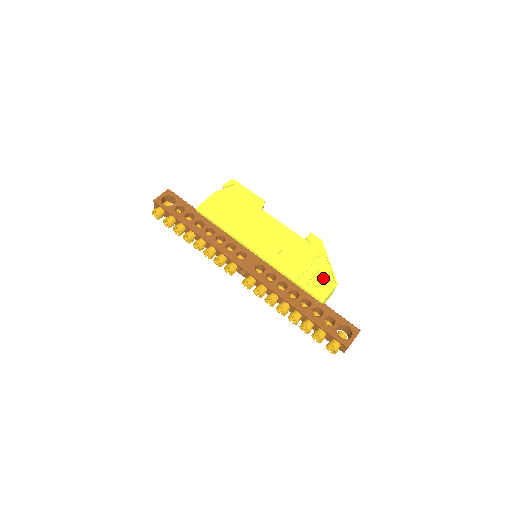
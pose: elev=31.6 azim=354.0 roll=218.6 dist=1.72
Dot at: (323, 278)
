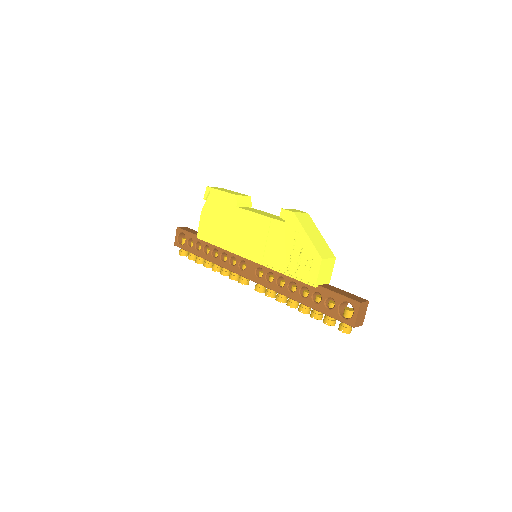
Dot at: (307, 259)
